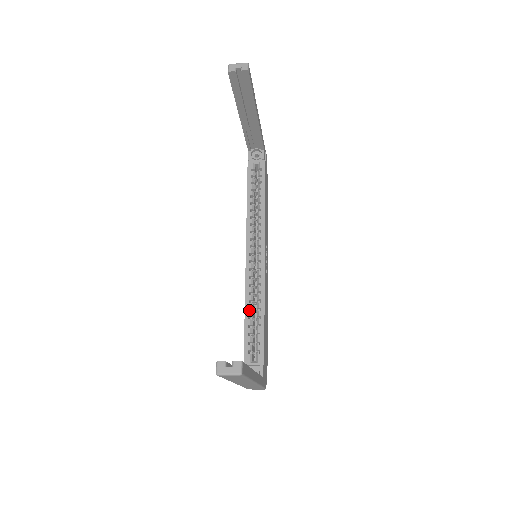
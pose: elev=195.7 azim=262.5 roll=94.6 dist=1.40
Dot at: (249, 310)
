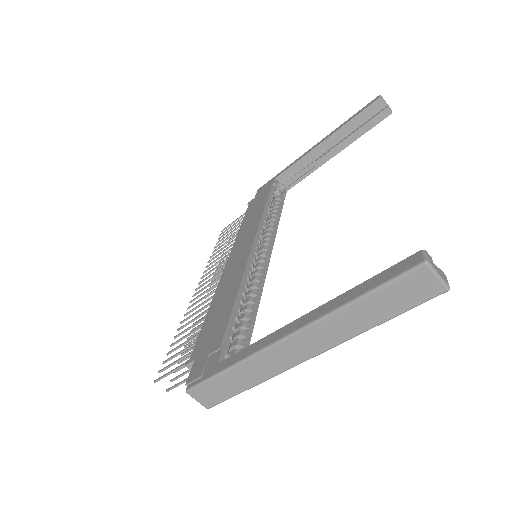
Dot at: occluded
